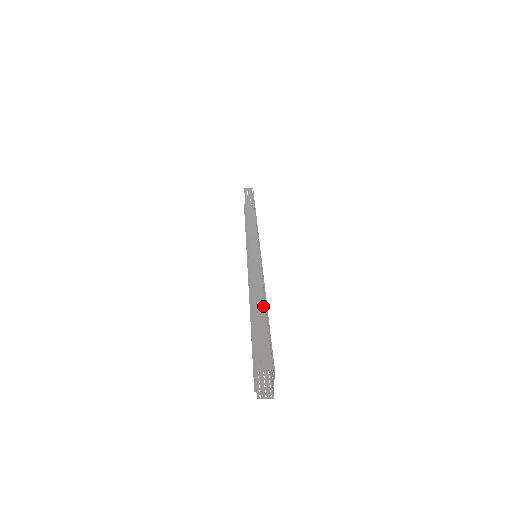
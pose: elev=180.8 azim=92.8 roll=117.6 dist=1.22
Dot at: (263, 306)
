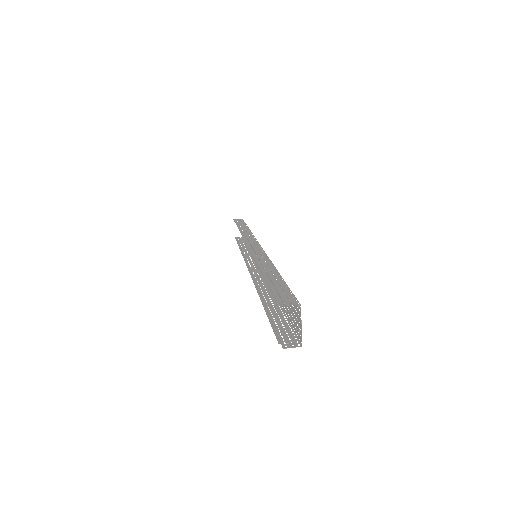
Dot at: (274, 272)
